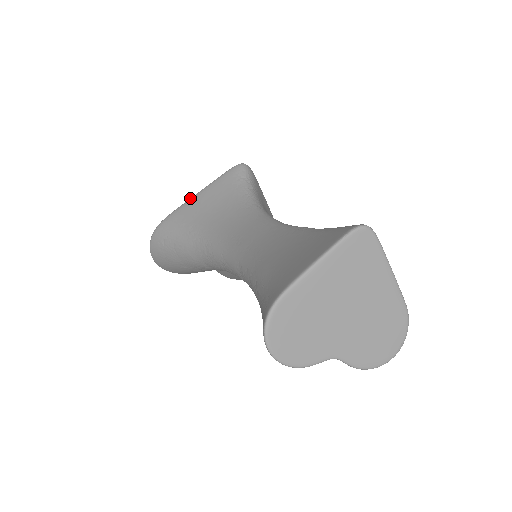
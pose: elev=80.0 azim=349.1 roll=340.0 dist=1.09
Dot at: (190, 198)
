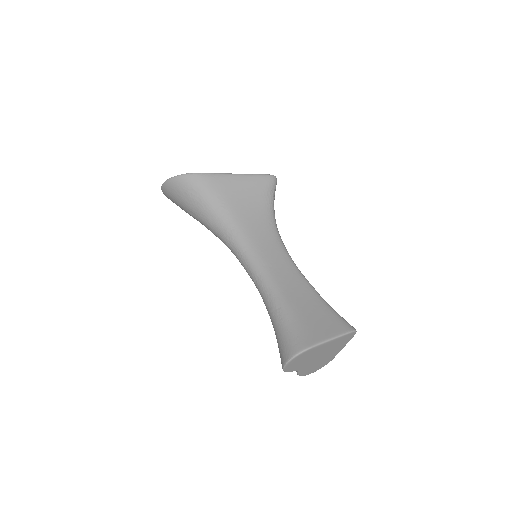
Dot at: (229, 174)
